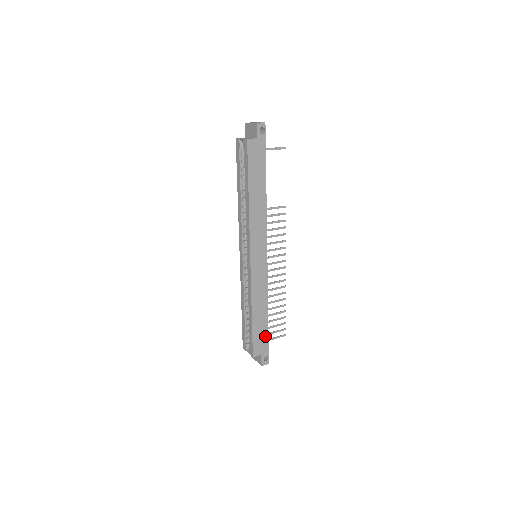
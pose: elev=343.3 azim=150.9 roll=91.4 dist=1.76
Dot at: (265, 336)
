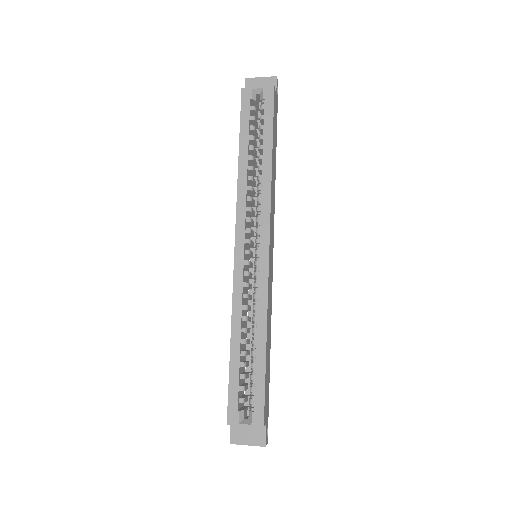
Dot at: (268, 389)
